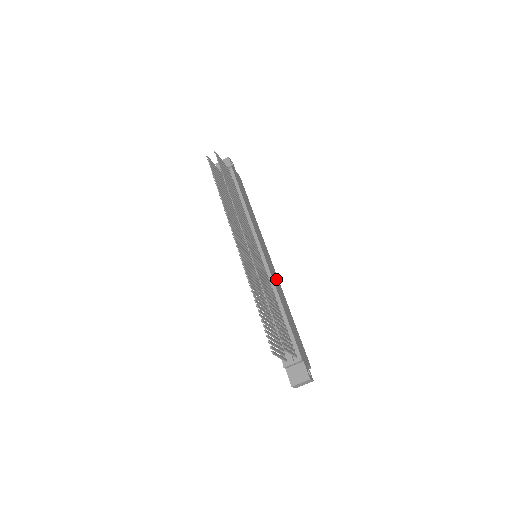
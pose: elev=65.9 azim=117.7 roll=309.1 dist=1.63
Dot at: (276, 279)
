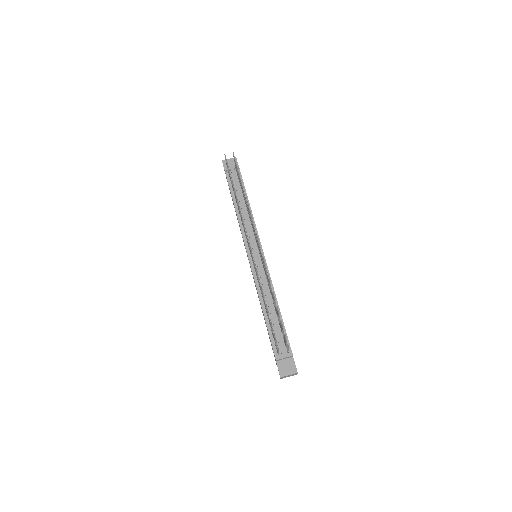
Dot at: occluded
